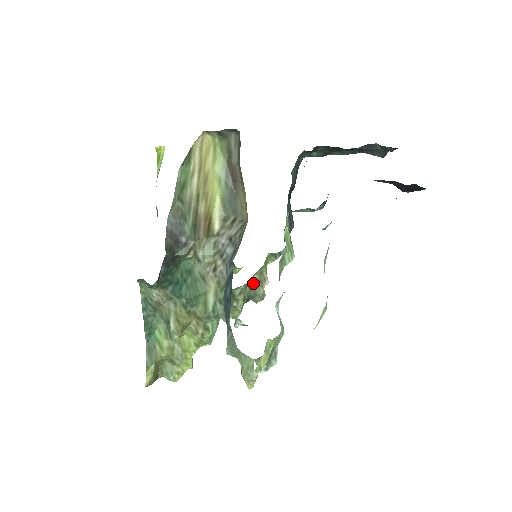
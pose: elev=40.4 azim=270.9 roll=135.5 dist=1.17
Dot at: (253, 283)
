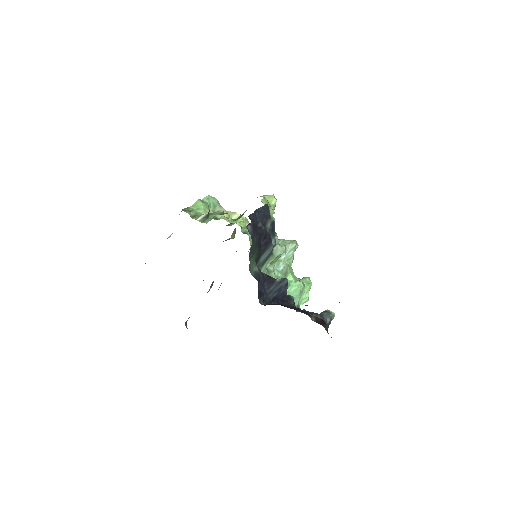
Dot at: occluded
